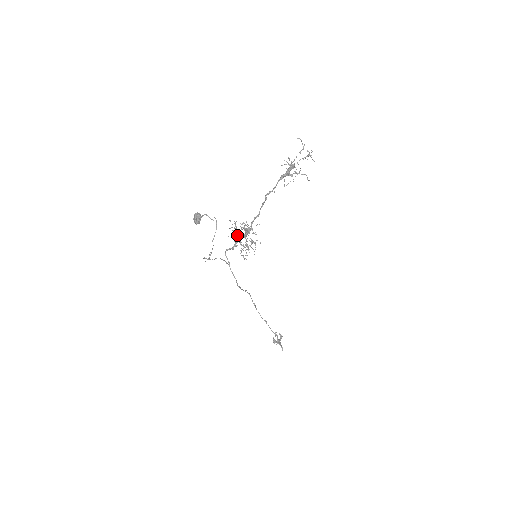
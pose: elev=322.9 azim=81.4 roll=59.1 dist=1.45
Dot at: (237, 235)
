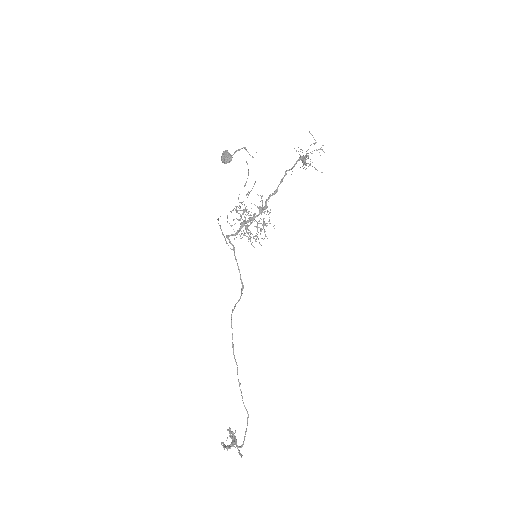
Dot at: occluded
